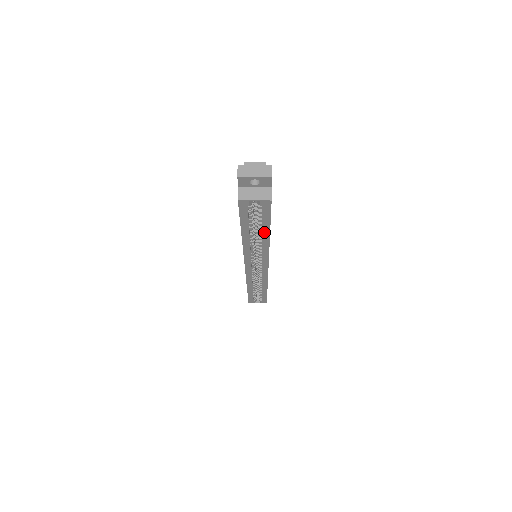
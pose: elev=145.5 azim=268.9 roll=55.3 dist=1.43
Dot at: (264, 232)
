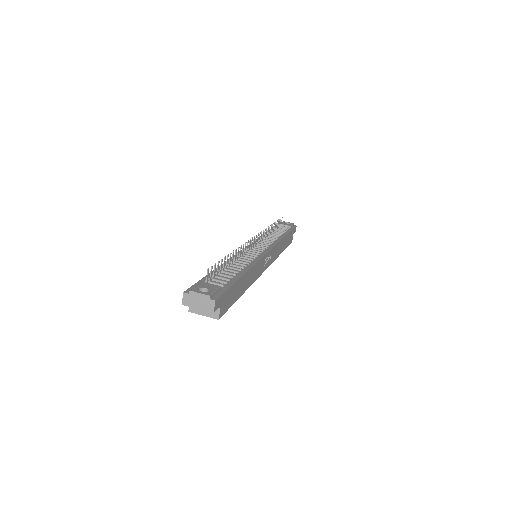
Dot at: occluded
